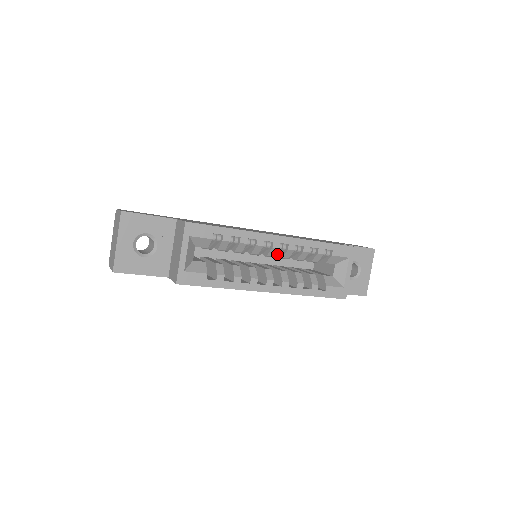
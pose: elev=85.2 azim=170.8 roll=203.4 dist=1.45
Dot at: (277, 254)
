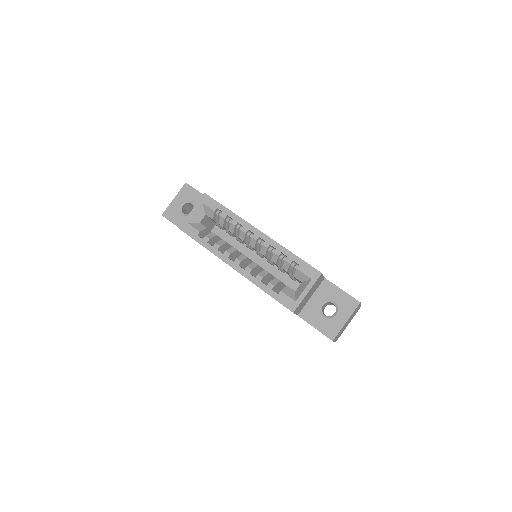
Dot at: occluded
